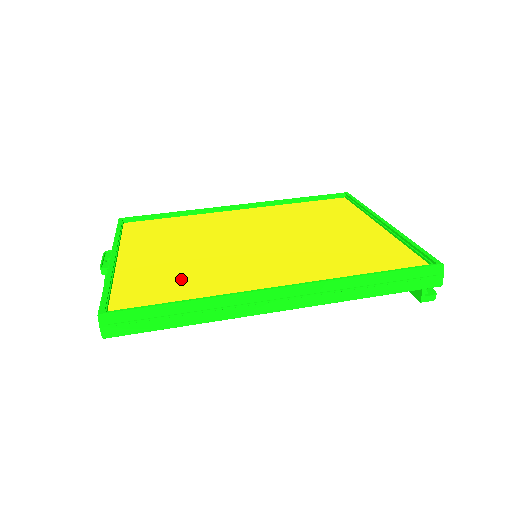
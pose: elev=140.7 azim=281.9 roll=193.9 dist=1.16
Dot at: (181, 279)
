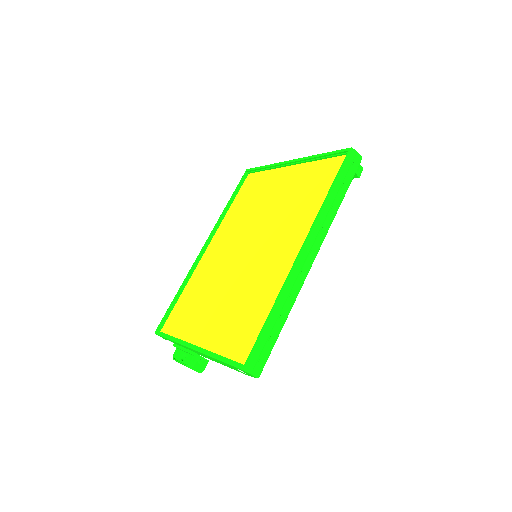
Dot at: (247, 309)
